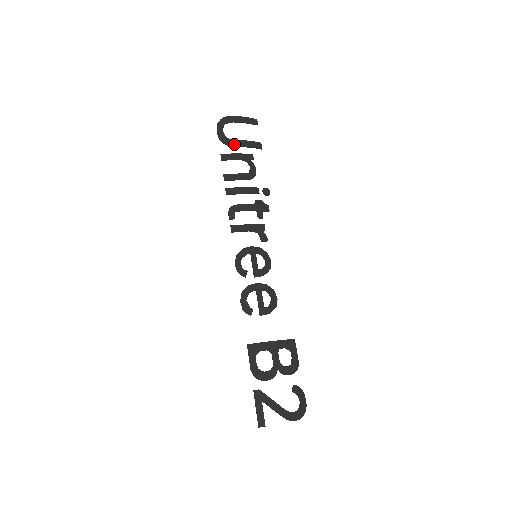
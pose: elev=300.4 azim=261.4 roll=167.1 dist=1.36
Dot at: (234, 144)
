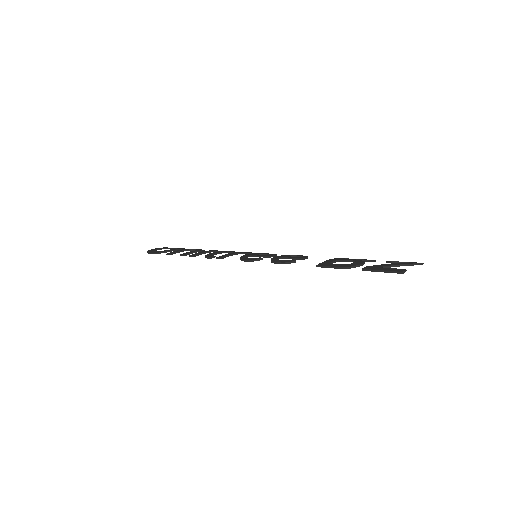
Dot at: (171, 250)
